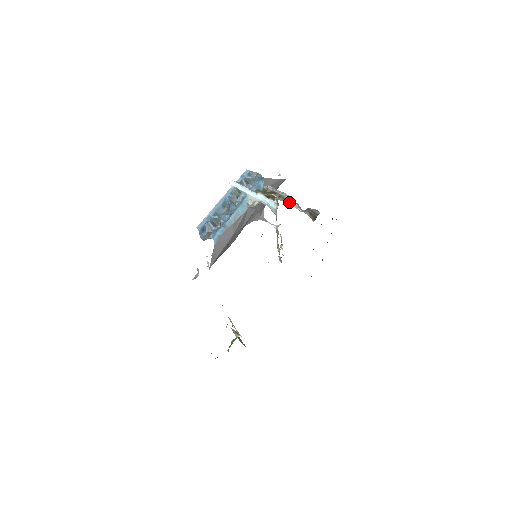
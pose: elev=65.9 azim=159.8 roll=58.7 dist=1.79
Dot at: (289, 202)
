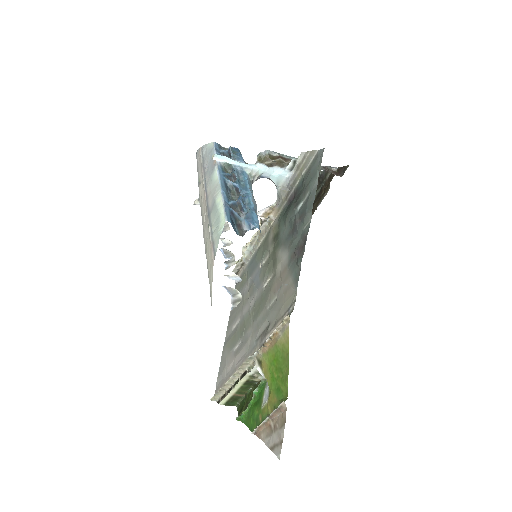
Dot at: occluded
